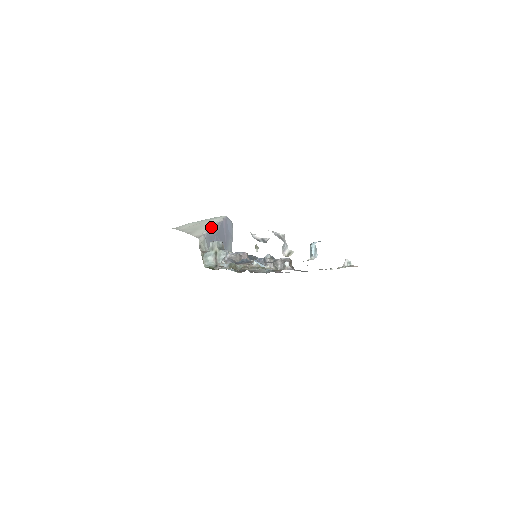
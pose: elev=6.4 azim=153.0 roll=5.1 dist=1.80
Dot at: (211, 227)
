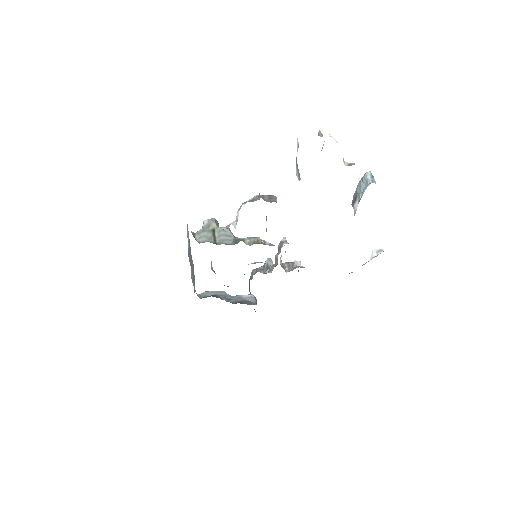
Dot at: occluded
